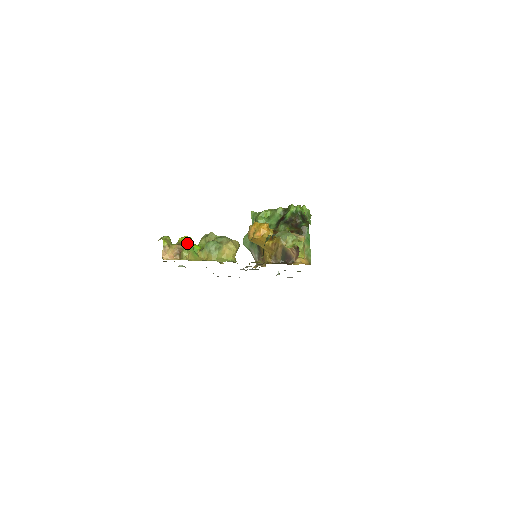
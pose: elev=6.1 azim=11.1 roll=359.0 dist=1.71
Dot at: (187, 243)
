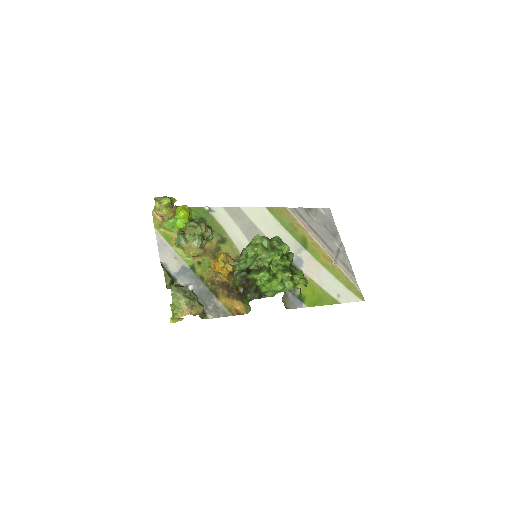
Dot at: (168, 220)
